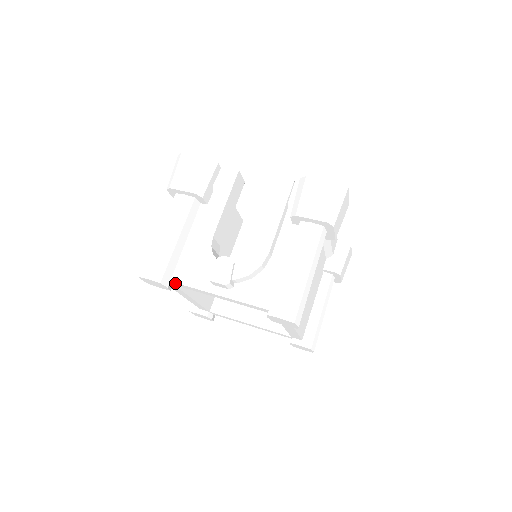
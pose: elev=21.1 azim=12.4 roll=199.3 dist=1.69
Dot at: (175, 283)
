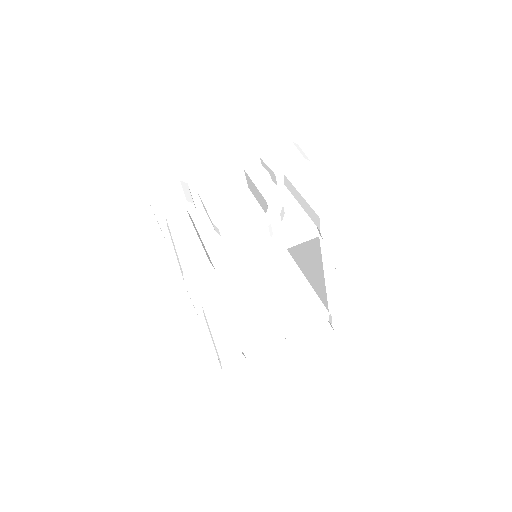
Dot at: (218, 266)
